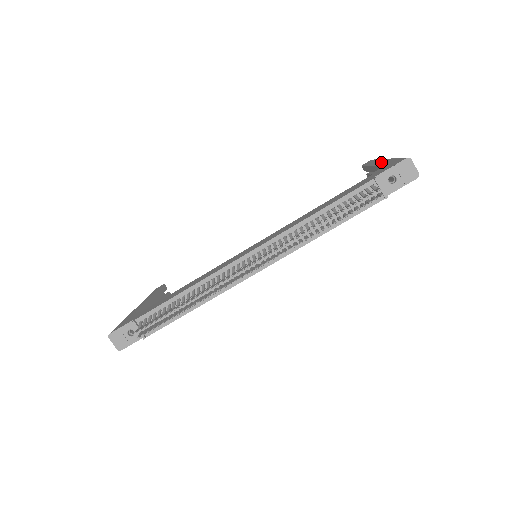
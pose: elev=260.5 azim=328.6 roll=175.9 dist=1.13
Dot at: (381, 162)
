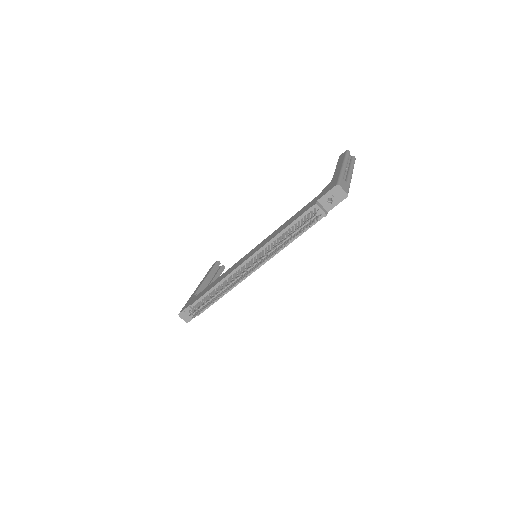
Dot at: (337, 170)
